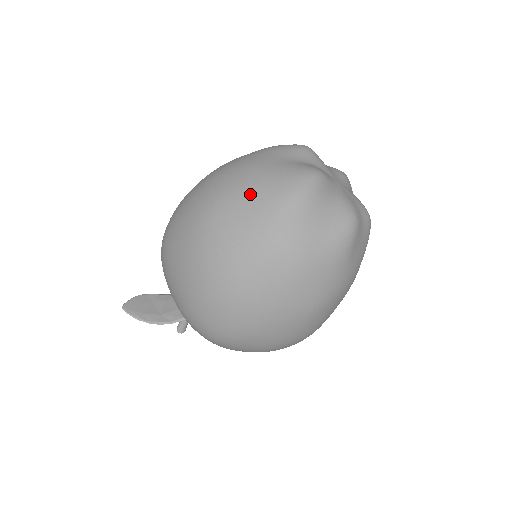
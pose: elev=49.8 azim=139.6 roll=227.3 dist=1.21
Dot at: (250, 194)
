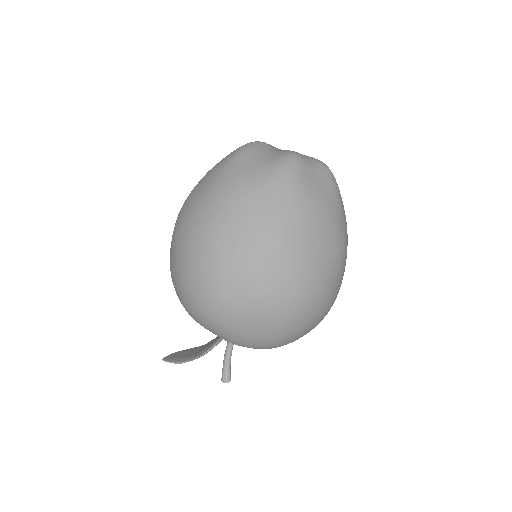
Dot at: (207, 174)
